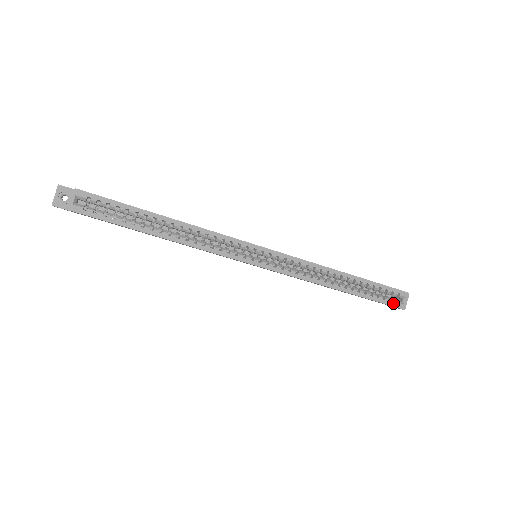
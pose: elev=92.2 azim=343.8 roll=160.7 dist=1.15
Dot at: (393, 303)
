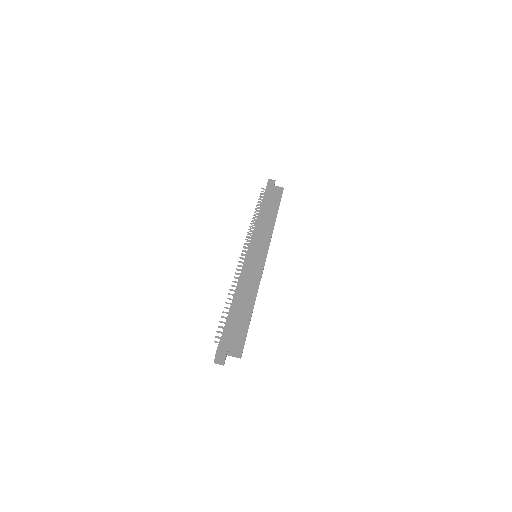
Dot at: occluded
